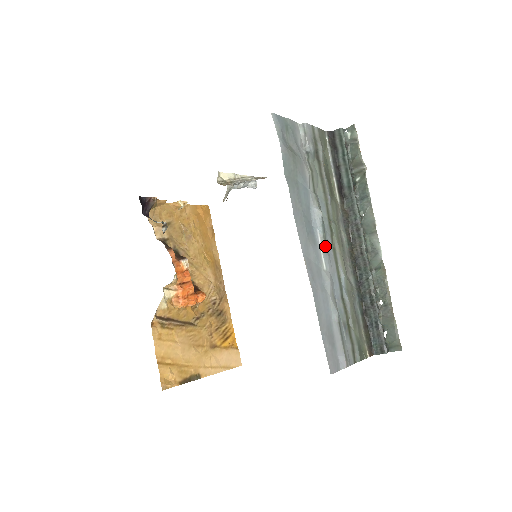
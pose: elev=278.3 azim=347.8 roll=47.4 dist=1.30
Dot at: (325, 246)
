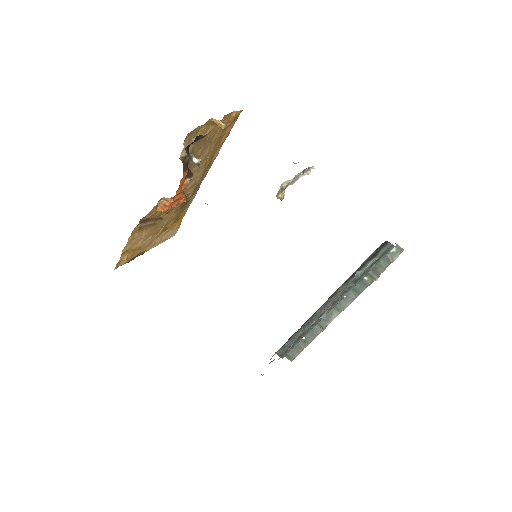
Dot at: occluded
